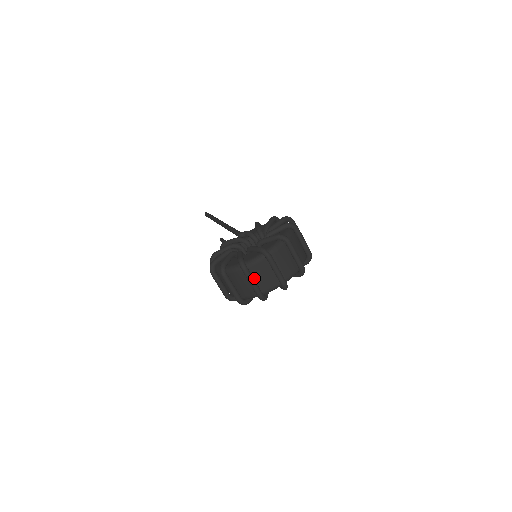
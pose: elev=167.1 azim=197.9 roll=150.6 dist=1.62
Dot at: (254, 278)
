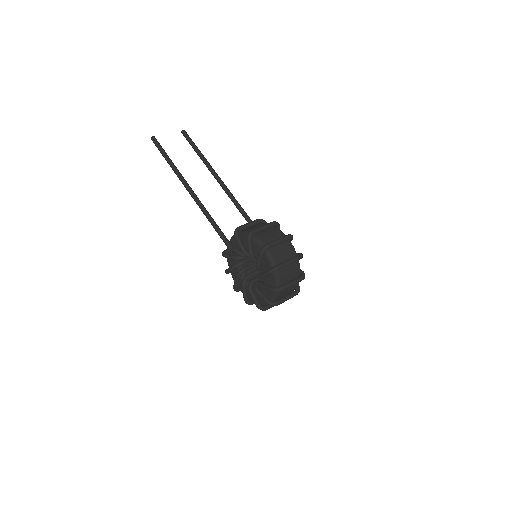
Dot at: occluded
